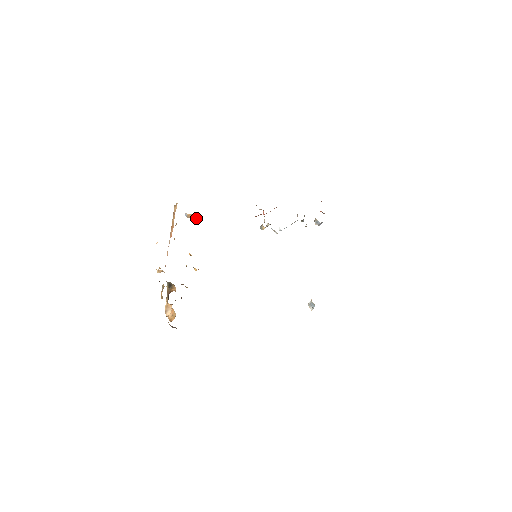
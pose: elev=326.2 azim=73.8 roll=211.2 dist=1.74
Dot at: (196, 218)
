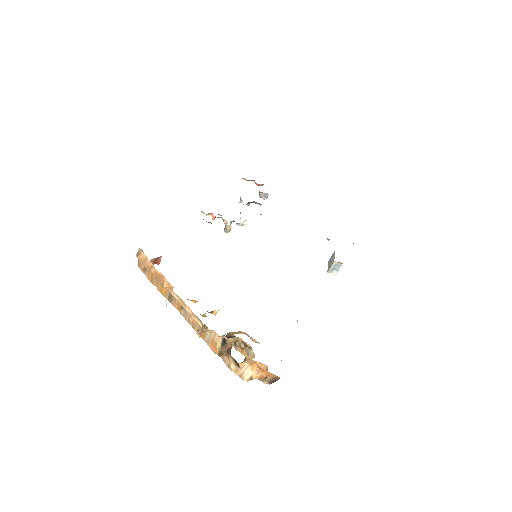
Dot at: (157, 262)
